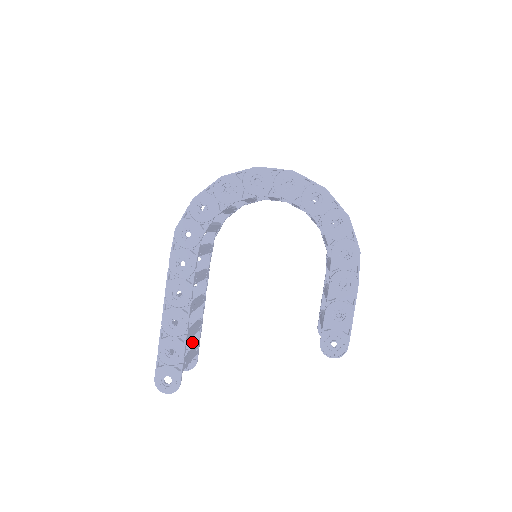
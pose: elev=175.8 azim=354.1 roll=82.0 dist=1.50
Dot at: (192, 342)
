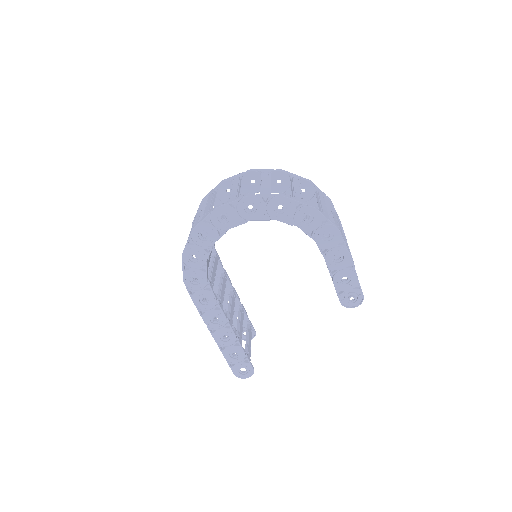
Dot at: (244, 322)
